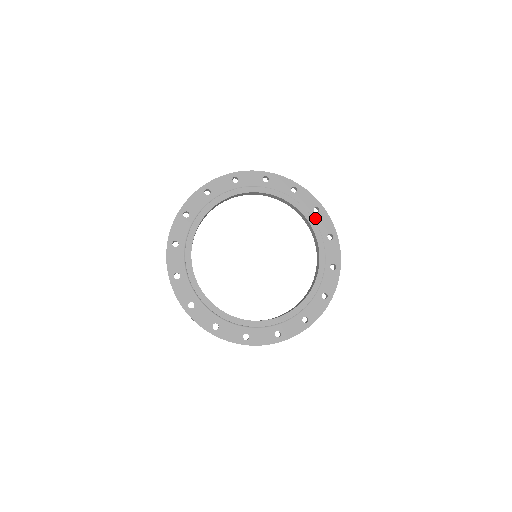
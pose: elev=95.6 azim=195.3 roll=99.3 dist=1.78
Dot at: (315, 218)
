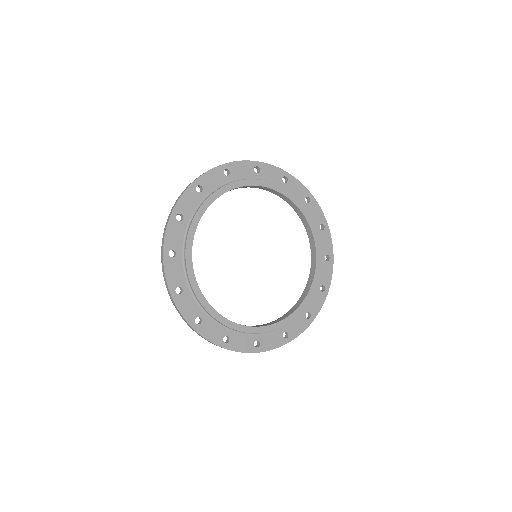
Dot at: (316, 291)
